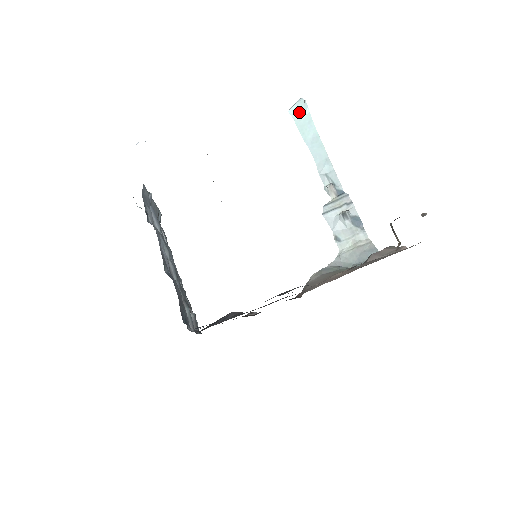
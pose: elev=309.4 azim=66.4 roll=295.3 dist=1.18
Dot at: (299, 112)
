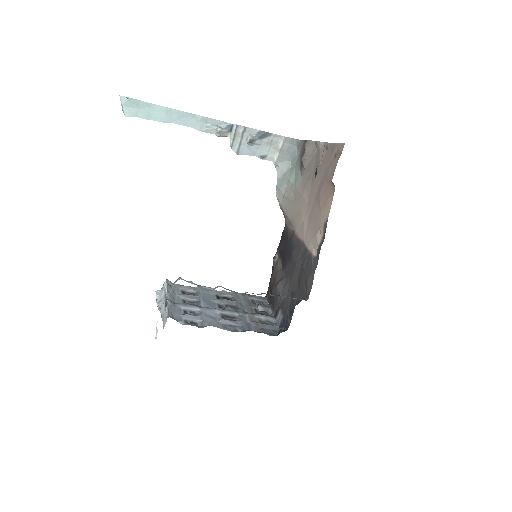
Dot at: (133, 108)
